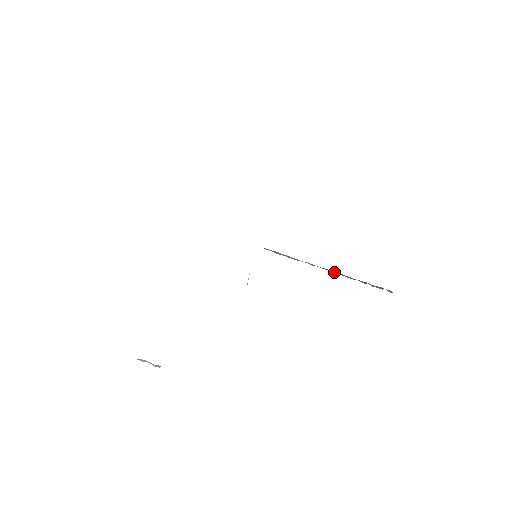
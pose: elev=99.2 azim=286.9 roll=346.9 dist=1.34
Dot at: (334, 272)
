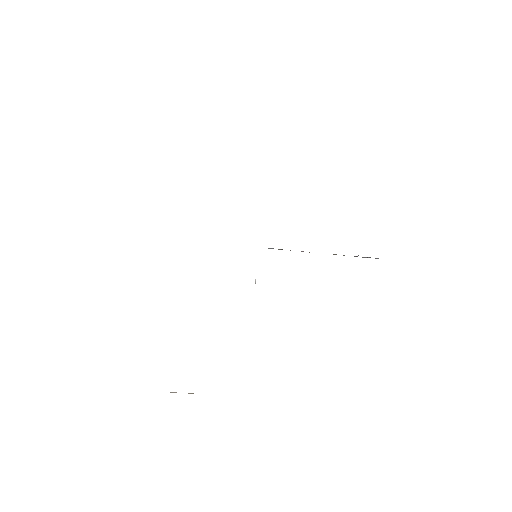
Dot at: occluded
